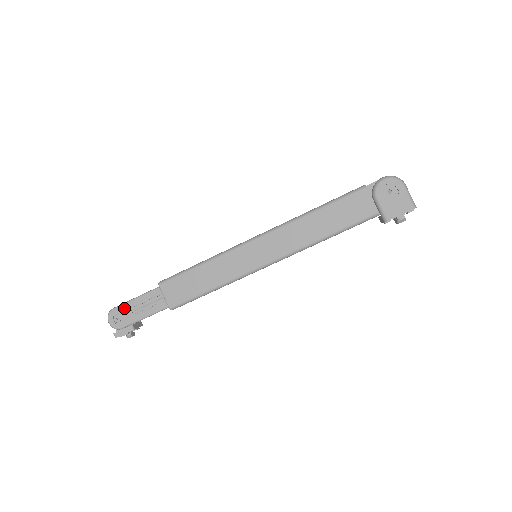
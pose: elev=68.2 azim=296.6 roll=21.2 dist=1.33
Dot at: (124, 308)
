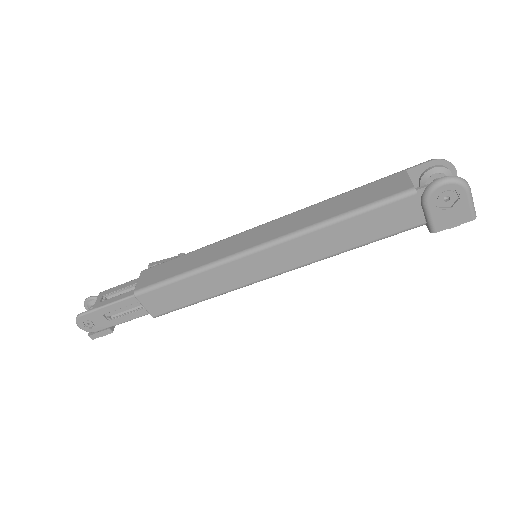
Dot at: (94, 315)
